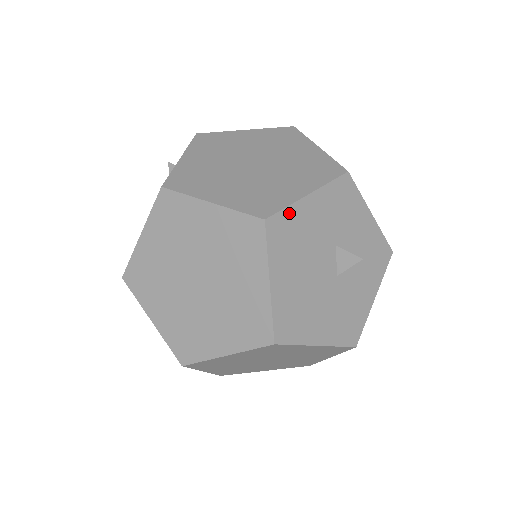
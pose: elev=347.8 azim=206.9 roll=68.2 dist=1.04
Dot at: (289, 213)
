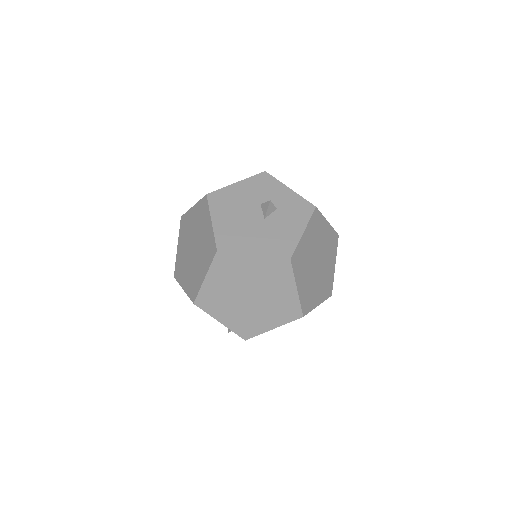
Dot at: (223, 191)
